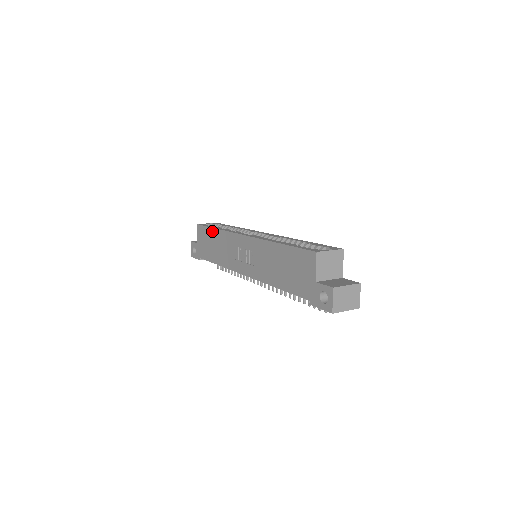
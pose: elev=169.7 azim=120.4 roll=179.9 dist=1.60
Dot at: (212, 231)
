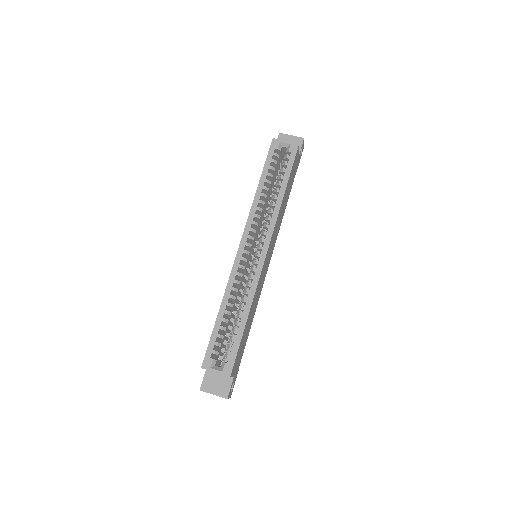
Dot at: (260, 179)
